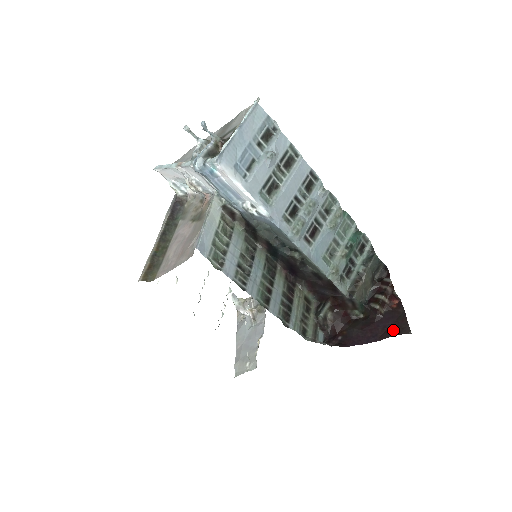
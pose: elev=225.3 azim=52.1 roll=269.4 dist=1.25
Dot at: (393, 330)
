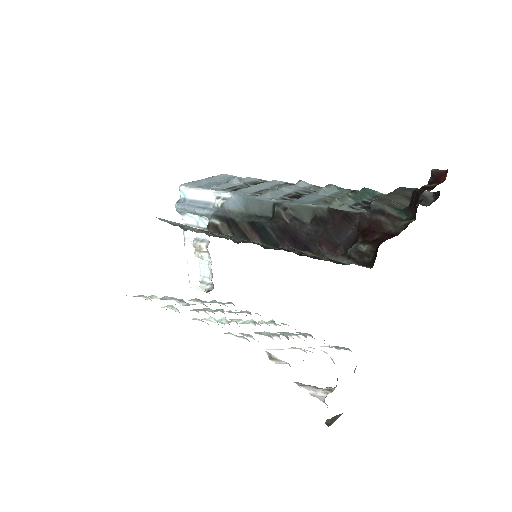
Dot at: occluded
